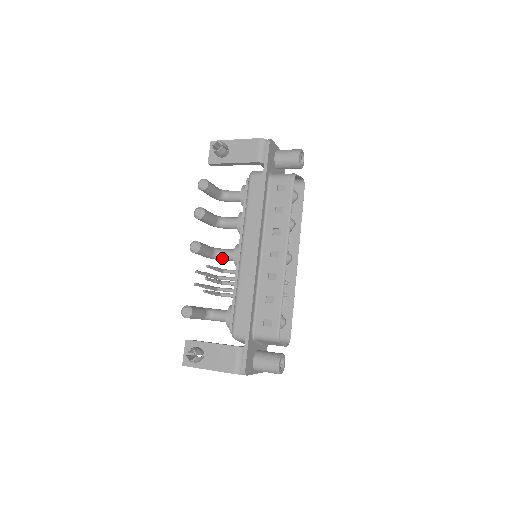
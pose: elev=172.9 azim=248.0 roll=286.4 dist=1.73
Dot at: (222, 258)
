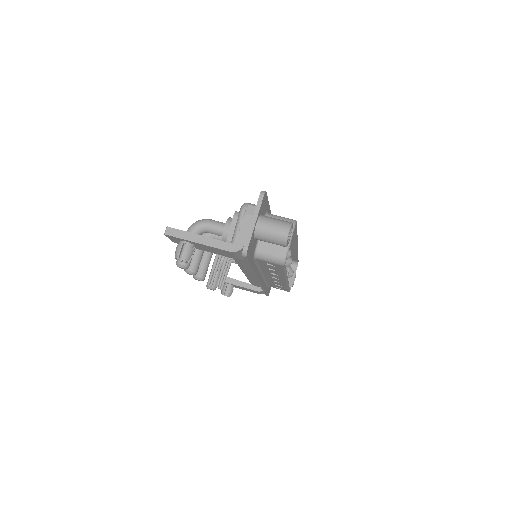
Dot at: occluded
